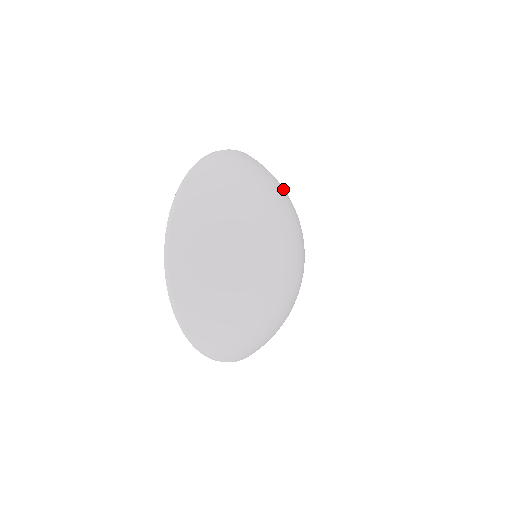
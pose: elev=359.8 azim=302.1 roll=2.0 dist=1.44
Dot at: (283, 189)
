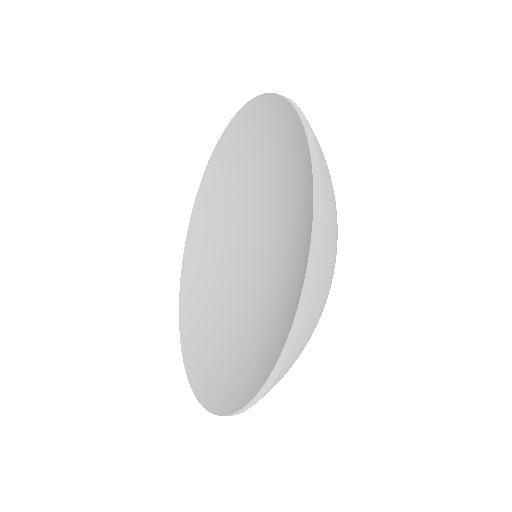
Dot at: occluded
